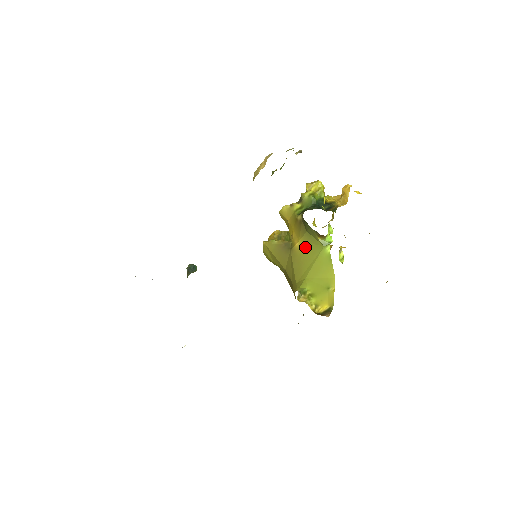
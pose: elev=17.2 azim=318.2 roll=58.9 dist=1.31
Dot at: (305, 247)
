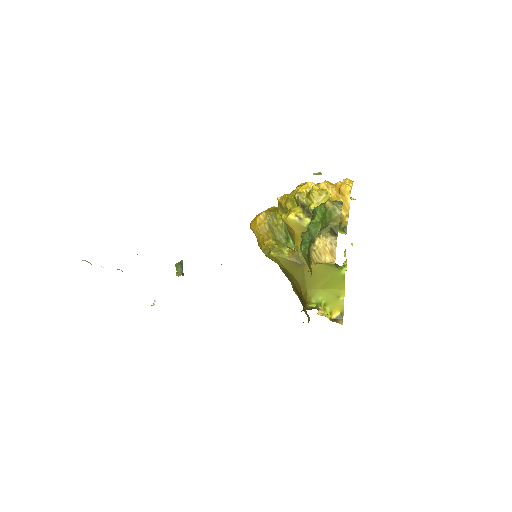
Dot at: (320, 266)
